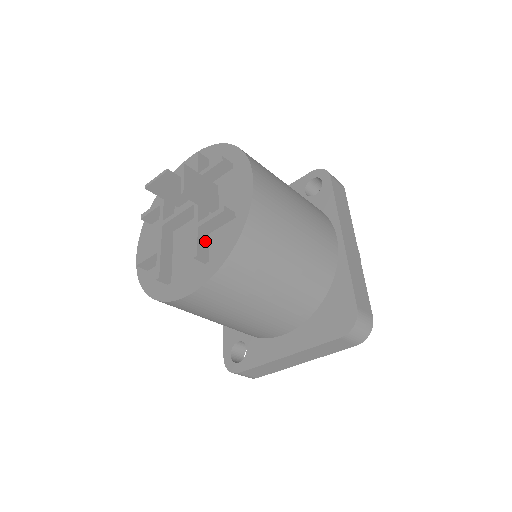
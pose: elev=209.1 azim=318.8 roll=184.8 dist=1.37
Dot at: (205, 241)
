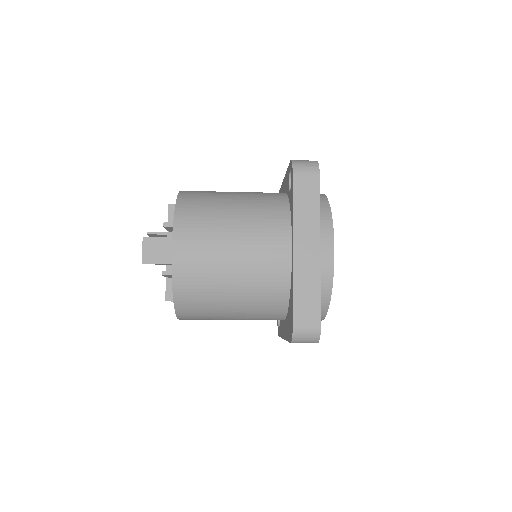
Dot at: occluded
